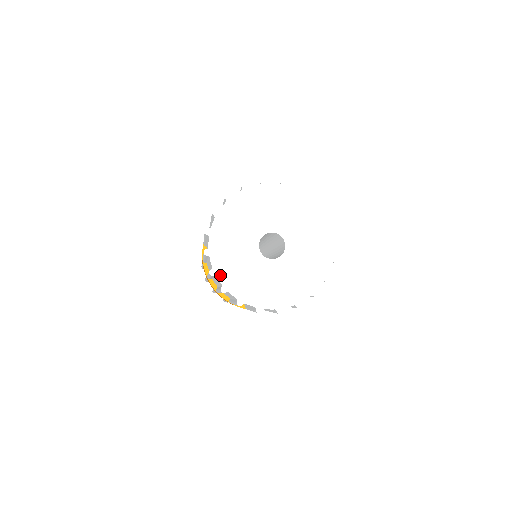
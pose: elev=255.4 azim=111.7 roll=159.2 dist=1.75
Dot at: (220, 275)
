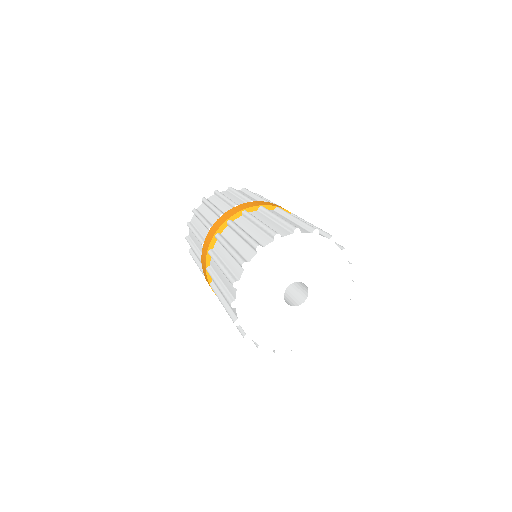
Dot at: (284, 348)
